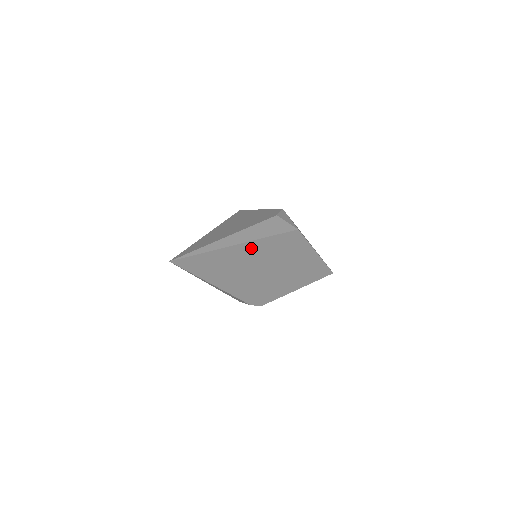
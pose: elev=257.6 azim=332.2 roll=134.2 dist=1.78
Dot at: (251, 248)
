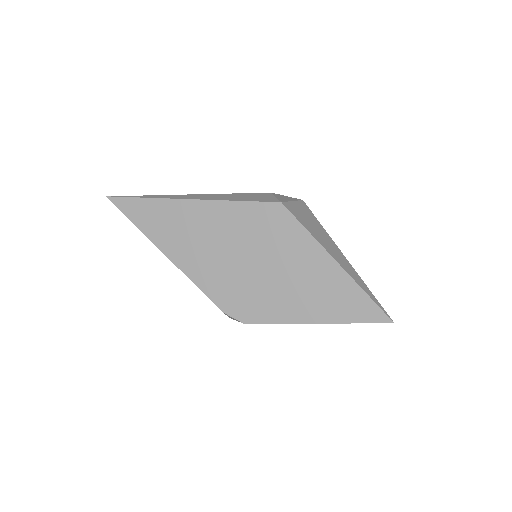
Dot at: (206, 211)
